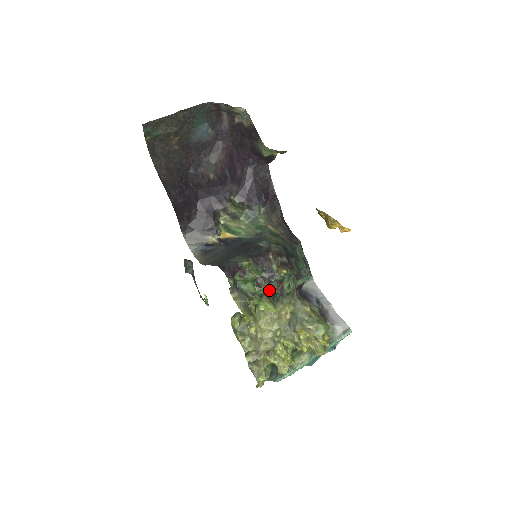
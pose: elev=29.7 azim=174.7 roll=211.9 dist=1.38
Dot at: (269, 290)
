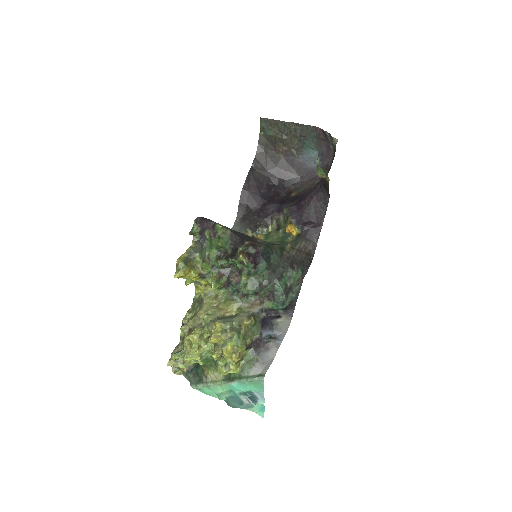
Dot at: (227, 272)
